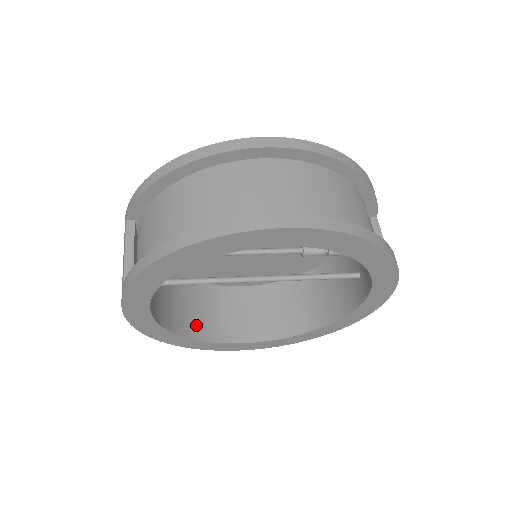
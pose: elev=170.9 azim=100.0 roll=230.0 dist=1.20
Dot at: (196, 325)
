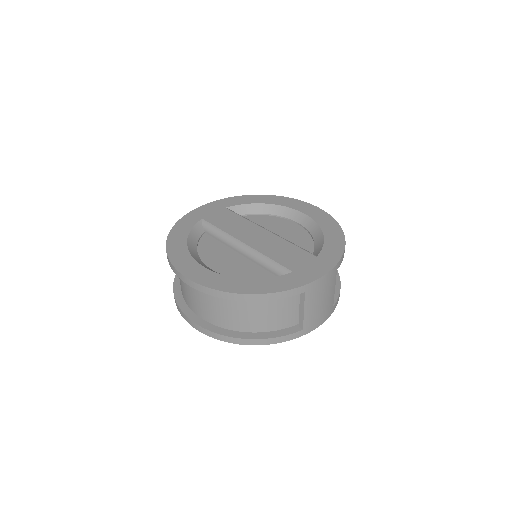
Dot at: occluded
